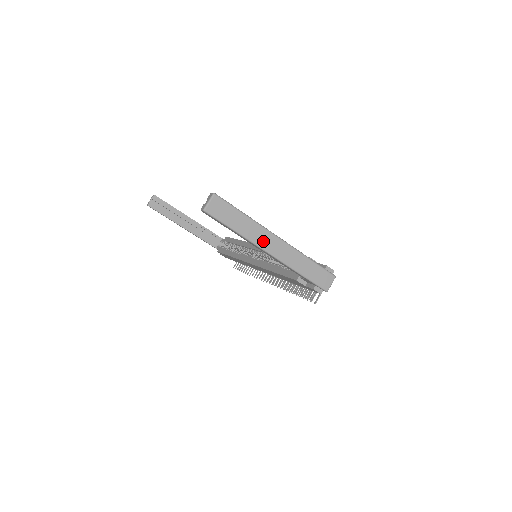
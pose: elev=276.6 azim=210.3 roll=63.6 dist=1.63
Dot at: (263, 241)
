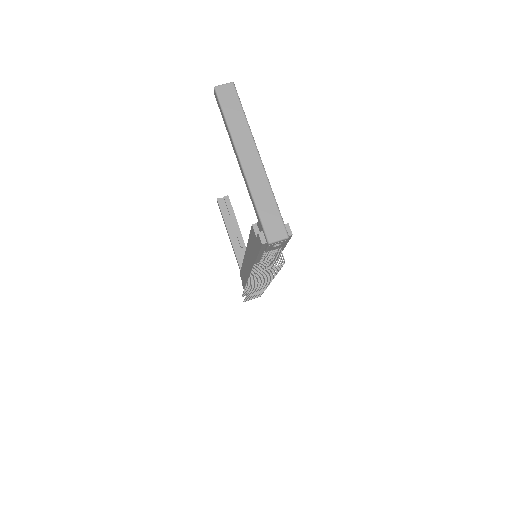
Dot at: (243, 147)
